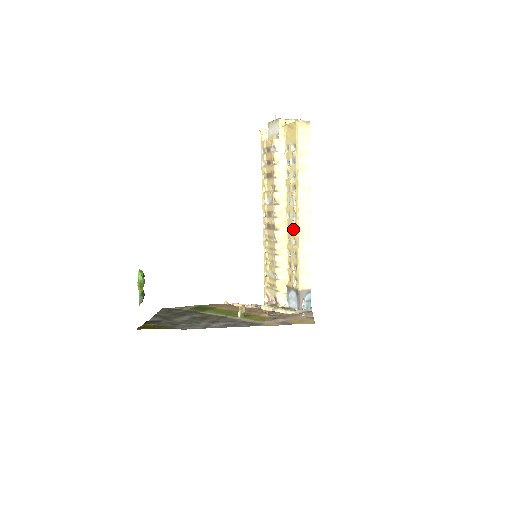
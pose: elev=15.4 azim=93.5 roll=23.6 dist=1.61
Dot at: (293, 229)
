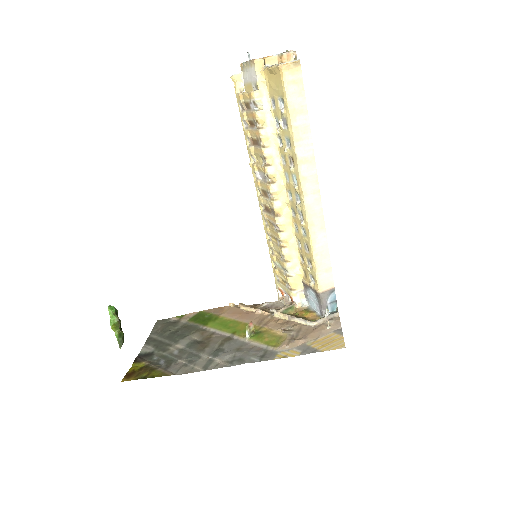
Dot at: (299, 215)
